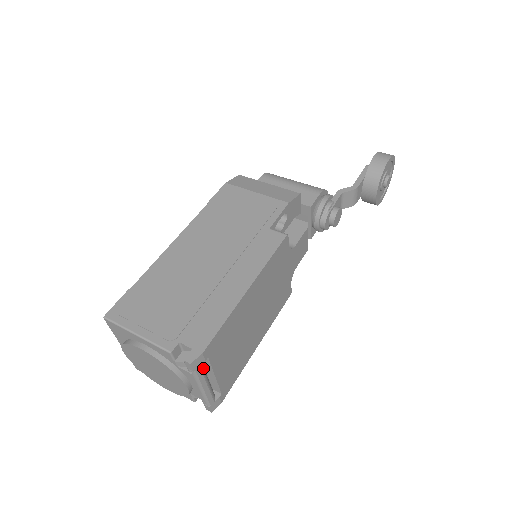
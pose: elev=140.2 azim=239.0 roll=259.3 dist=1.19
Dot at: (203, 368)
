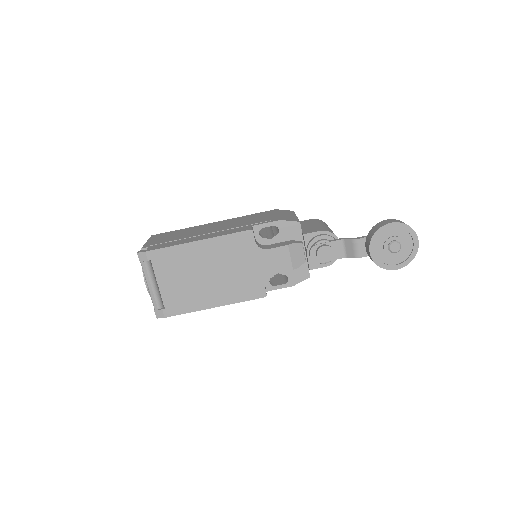
Dot at: (149, 268)
